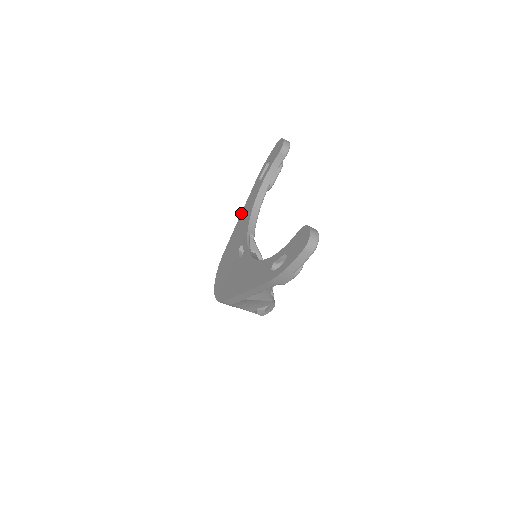
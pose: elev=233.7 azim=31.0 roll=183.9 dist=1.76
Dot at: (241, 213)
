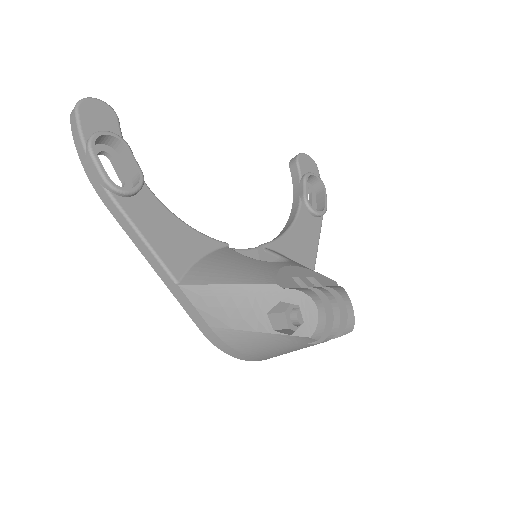
Dot at: occluded
